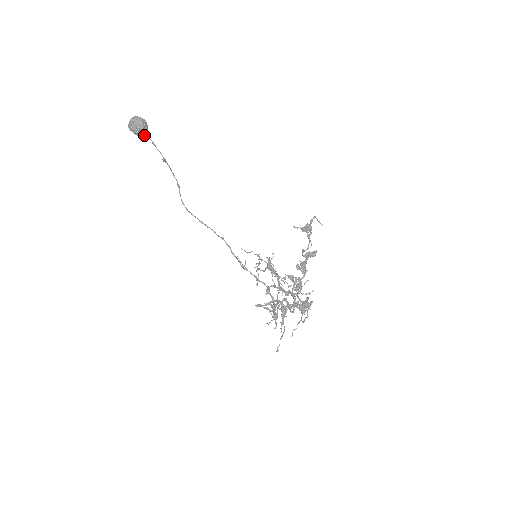
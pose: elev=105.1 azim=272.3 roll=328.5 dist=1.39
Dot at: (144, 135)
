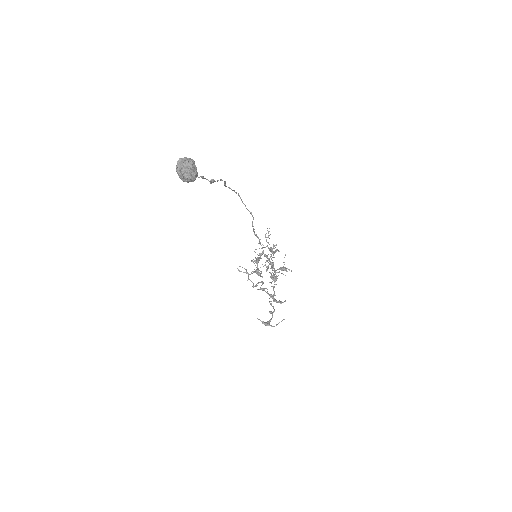
Dot at: occluded
